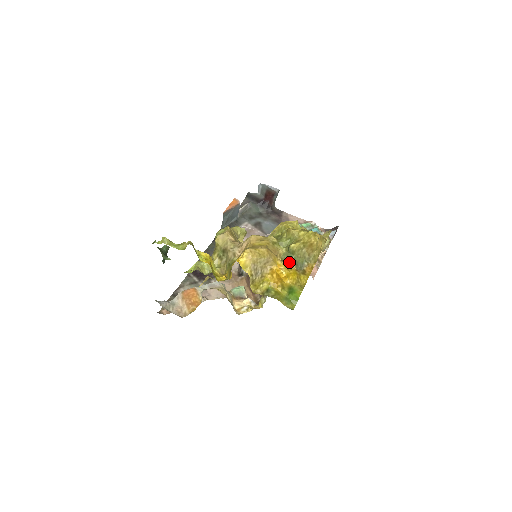
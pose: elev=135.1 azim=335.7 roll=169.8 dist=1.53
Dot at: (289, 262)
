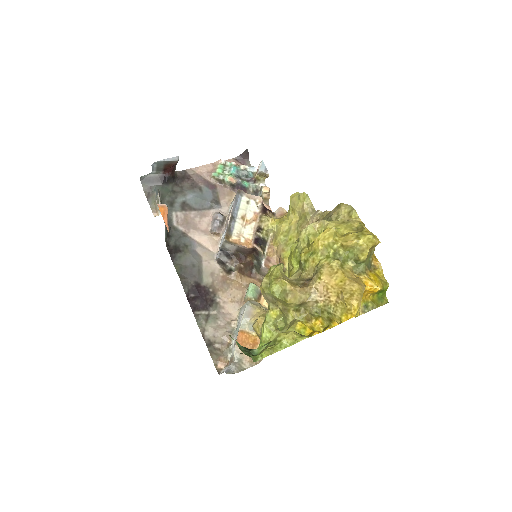
Dot at: (364, 271)
